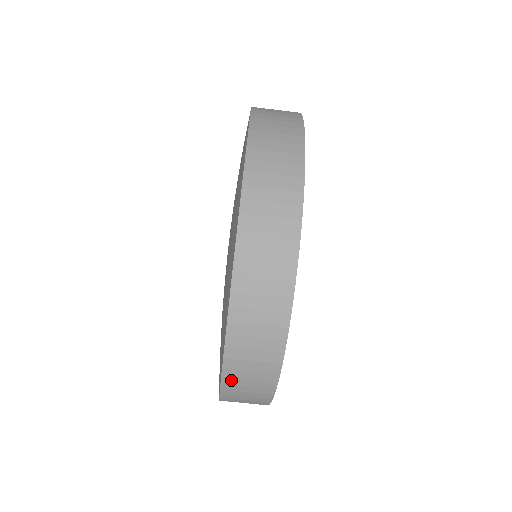
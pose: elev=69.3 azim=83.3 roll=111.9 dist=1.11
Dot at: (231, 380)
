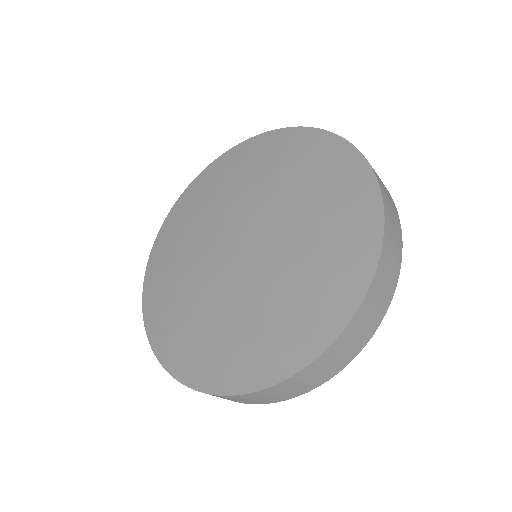
Dot at: occluded
